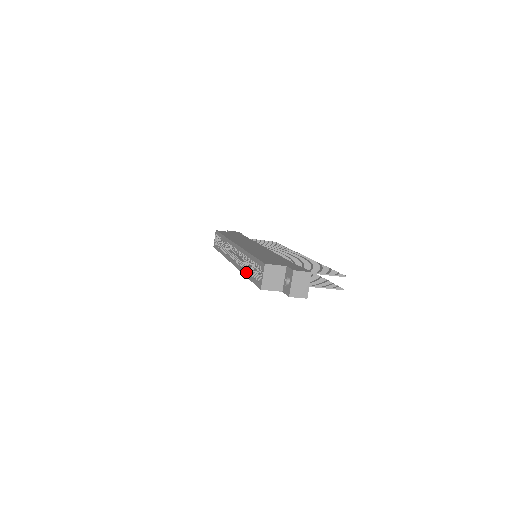
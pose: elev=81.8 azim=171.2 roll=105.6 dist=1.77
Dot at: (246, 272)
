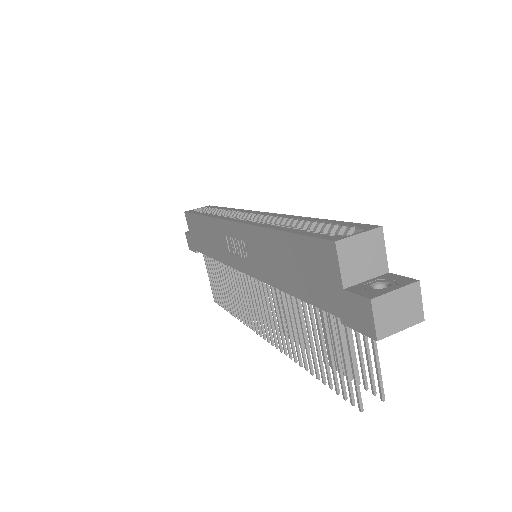
Dot at: (283, 226)
